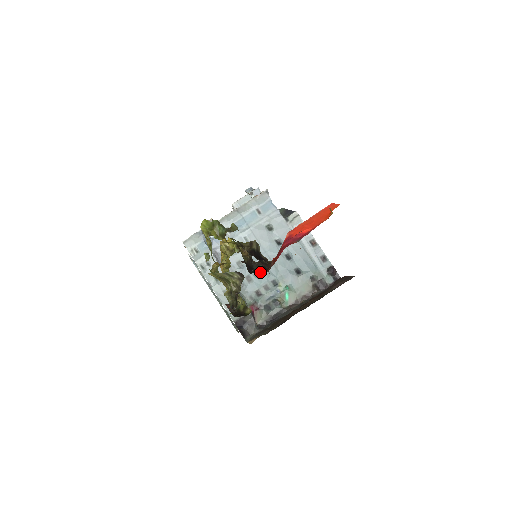
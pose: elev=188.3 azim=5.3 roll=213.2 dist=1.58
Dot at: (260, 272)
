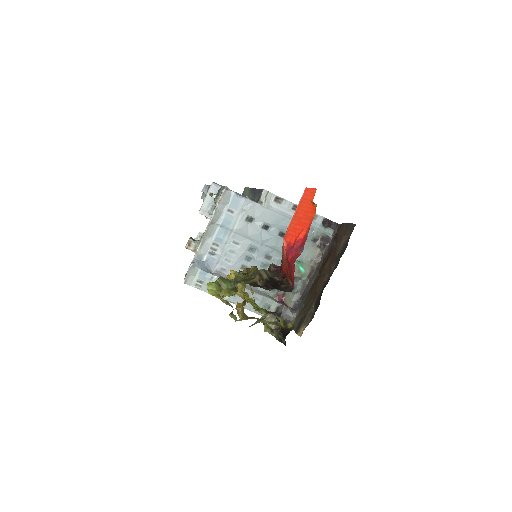
Dot at: (266, 263)
